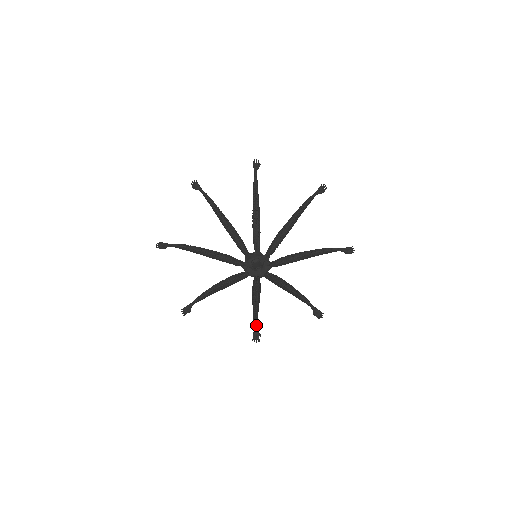
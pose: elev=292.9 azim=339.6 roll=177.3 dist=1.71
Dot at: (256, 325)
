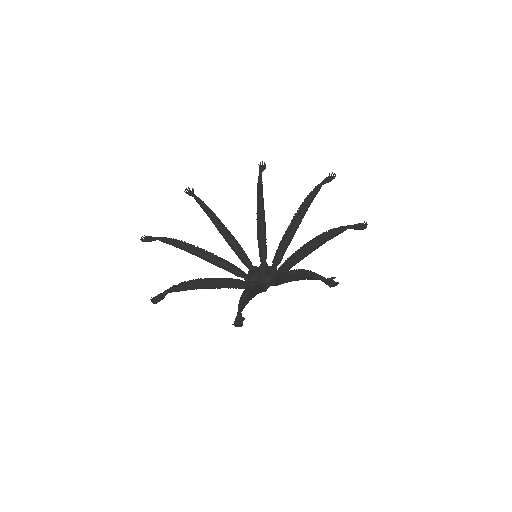
Dot at: (320, 275)
